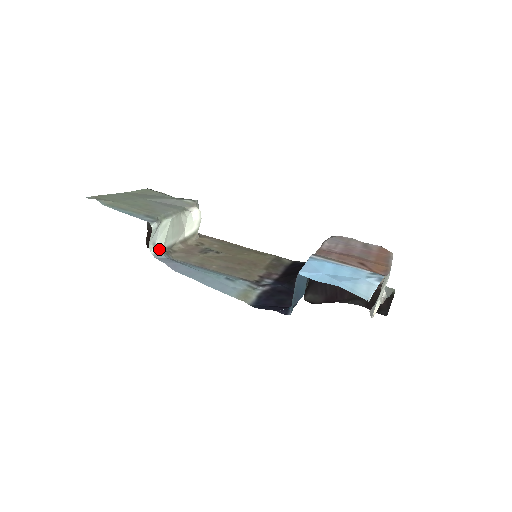
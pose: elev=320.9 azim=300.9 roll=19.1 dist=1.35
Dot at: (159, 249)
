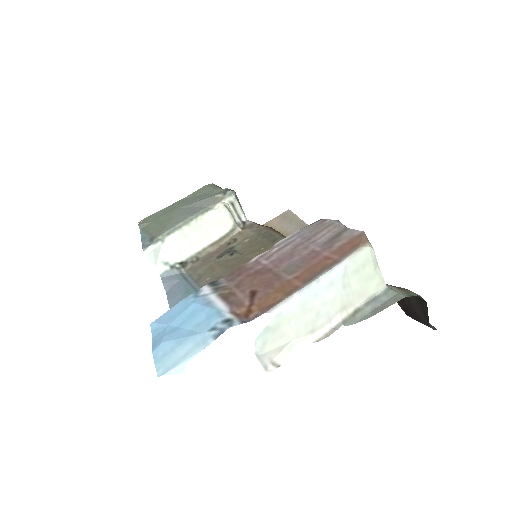
Dot at: (169, 266)
